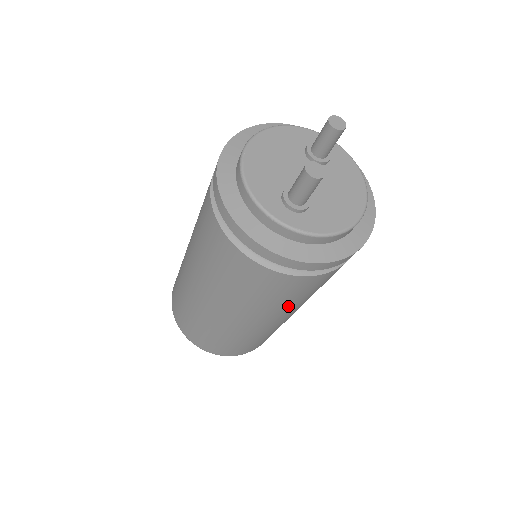
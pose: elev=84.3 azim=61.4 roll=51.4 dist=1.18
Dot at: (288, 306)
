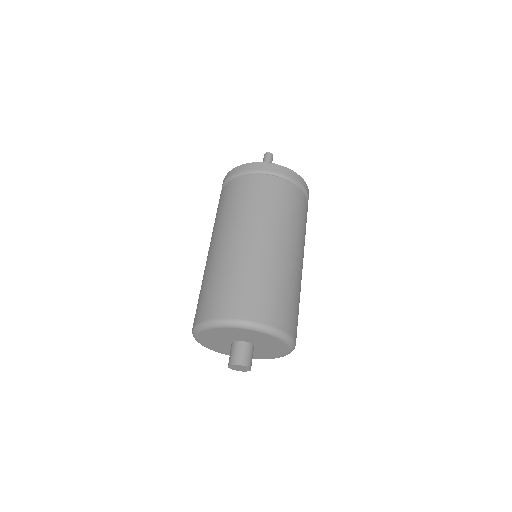
Dot at: (289, 222)
